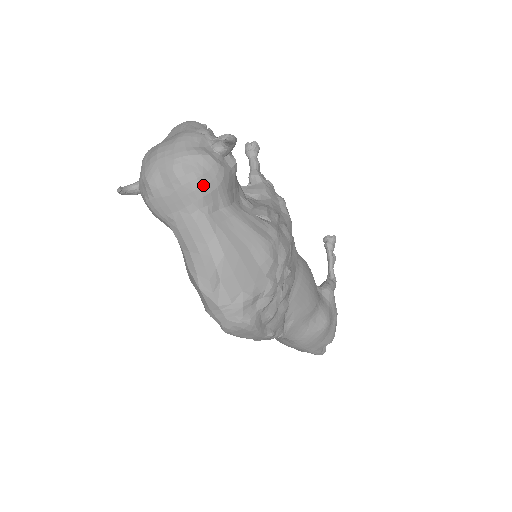
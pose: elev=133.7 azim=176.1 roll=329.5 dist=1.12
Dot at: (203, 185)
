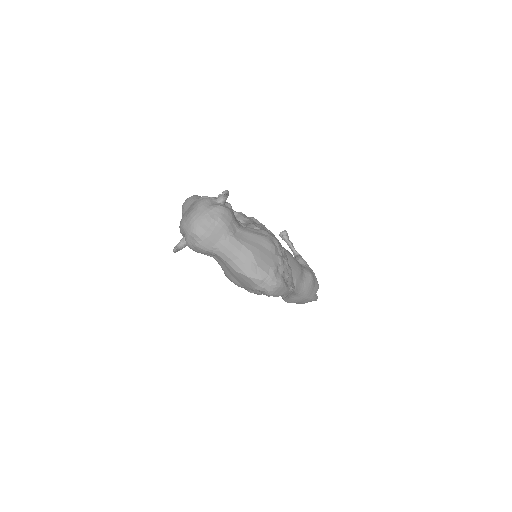
Dot at: (225, 221)
